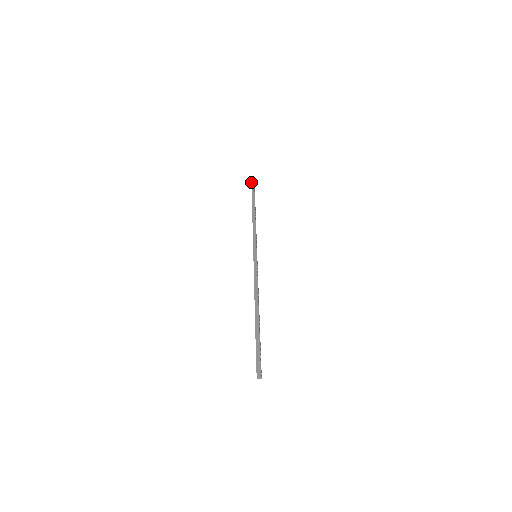
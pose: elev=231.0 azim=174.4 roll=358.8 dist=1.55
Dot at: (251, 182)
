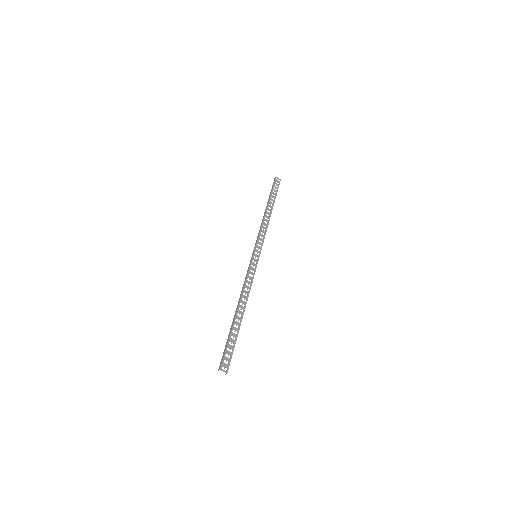
Dot at: (274, 179)
